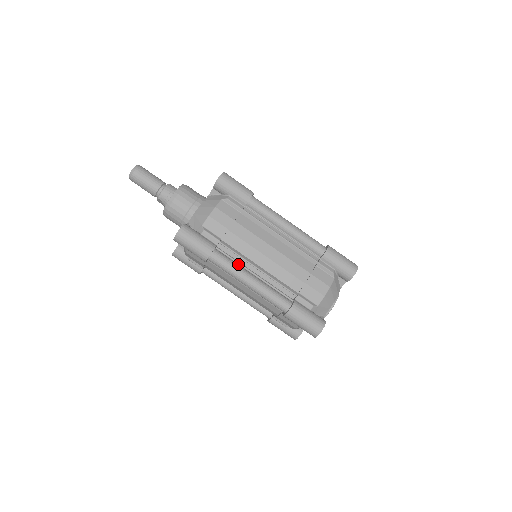
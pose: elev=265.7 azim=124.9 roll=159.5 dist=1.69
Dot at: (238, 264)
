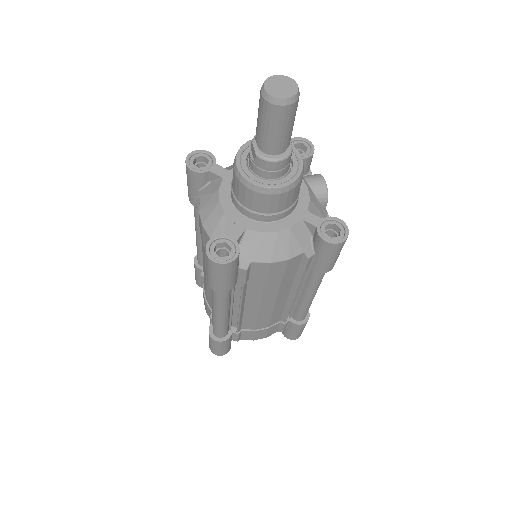
Dot at: (231, 298)
